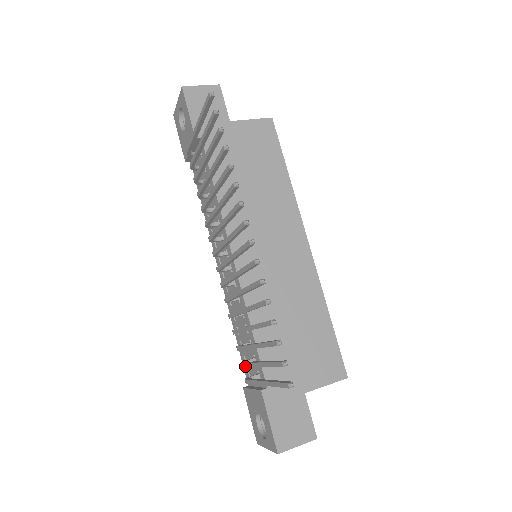
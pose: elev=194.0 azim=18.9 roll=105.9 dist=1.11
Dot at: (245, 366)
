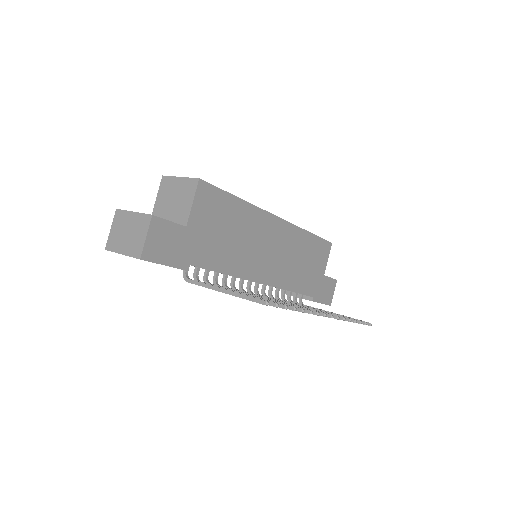
Dot at: occluded
